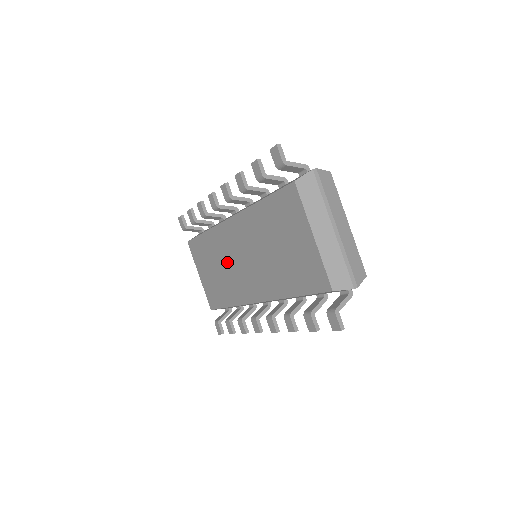
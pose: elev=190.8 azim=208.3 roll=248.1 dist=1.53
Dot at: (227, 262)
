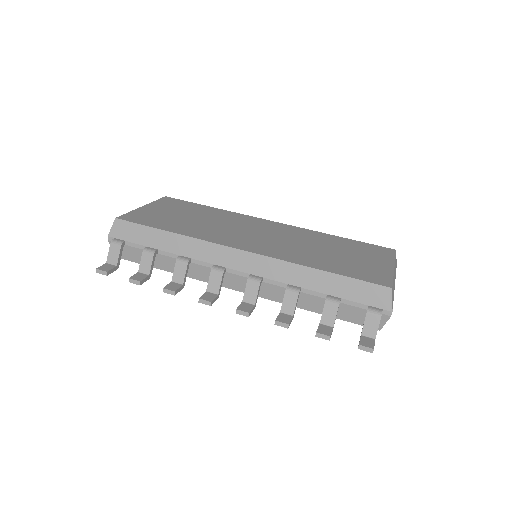
Dot at: occluded
